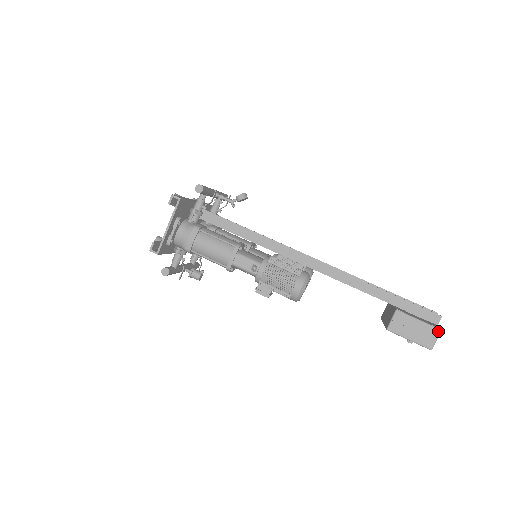
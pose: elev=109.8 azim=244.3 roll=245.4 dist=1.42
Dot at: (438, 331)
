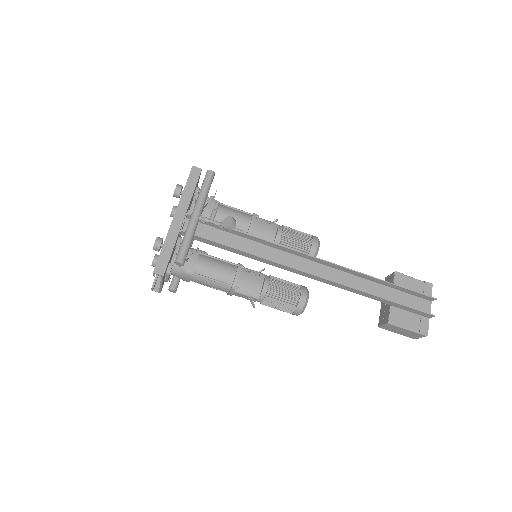
Dot at: (424, 336)
